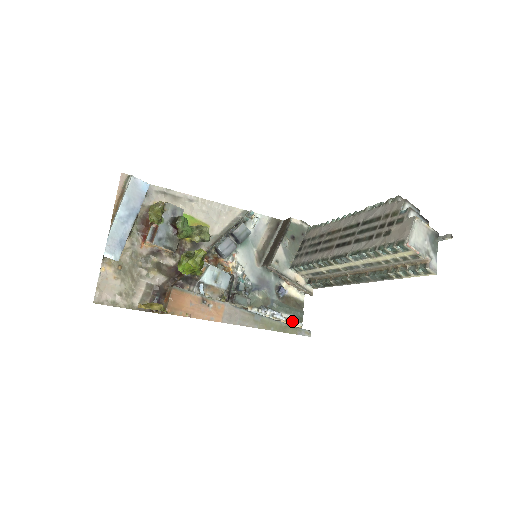
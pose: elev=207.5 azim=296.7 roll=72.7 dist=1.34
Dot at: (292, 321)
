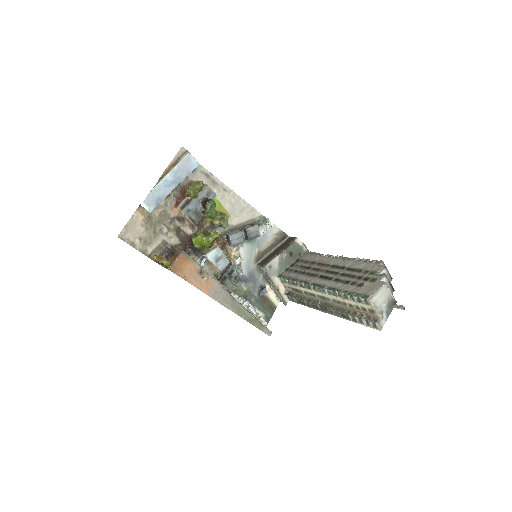
Dot at: (261, 318)
